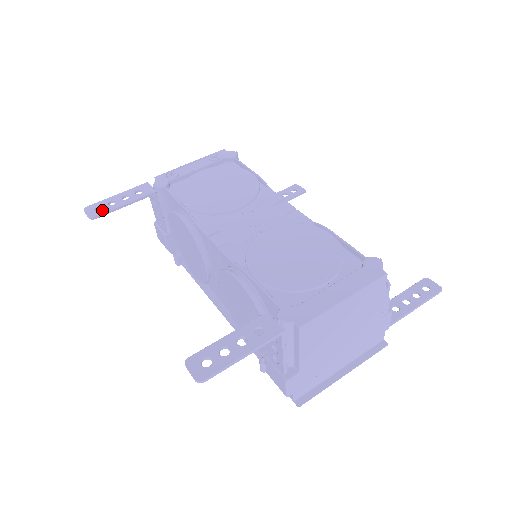
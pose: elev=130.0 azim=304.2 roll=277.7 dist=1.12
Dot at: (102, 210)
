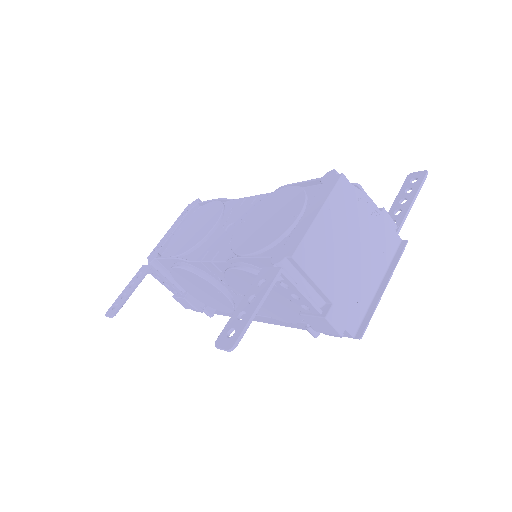
Dot at: (118, 305)
